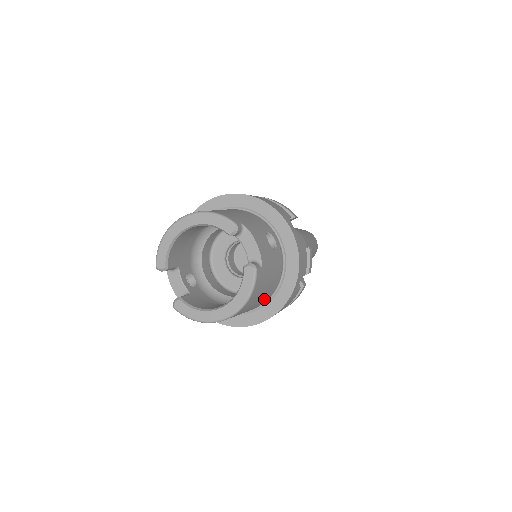
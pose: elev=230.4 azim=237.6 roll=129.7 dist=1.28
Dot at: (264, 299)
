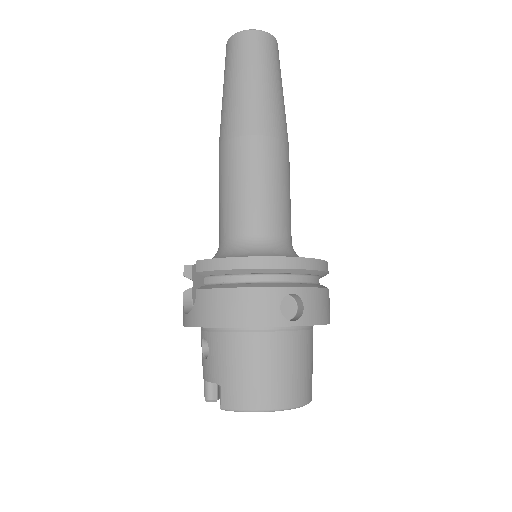
Dot at: occluded
